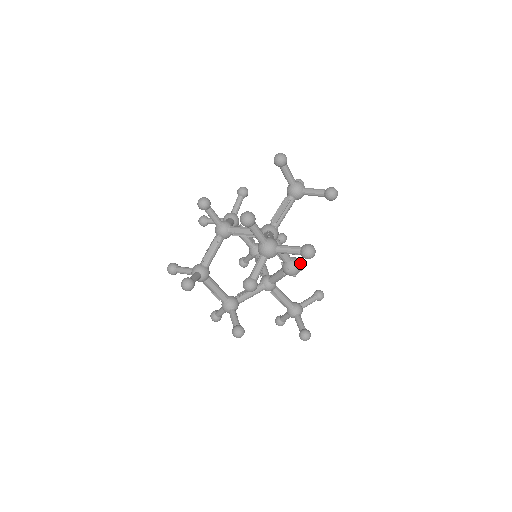
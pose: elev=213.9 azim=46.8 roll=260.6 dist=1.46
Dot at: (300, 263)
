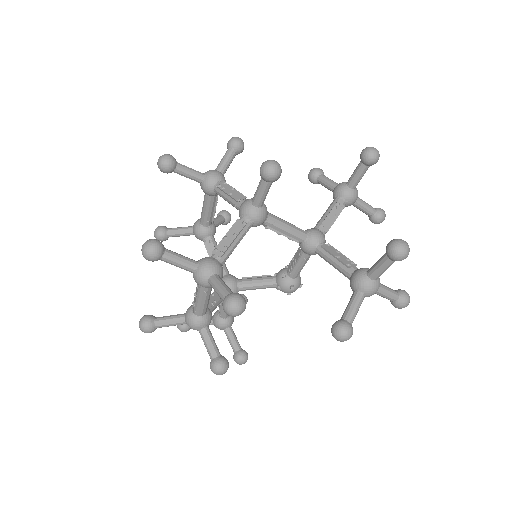
Dot at: occluded
